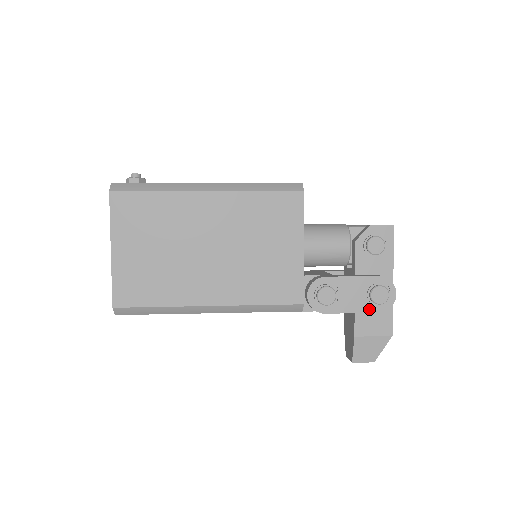
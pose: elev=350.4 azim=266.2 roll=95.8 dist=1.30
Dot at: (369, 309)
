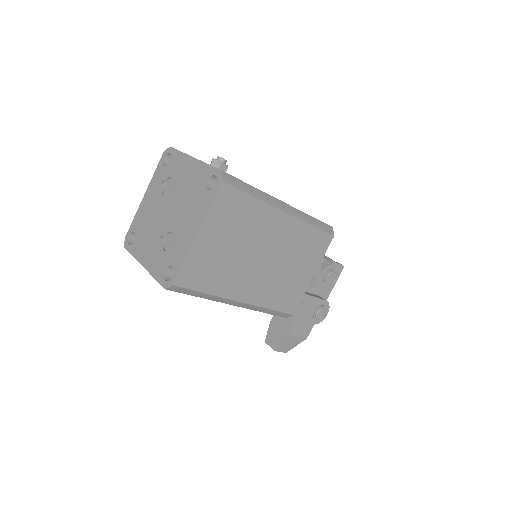
Dot at: (310, 321)
